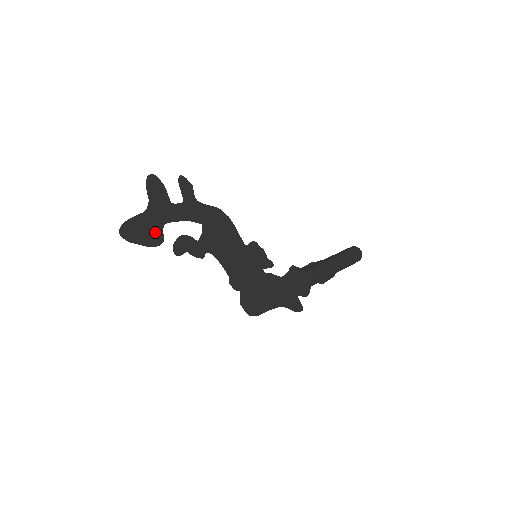
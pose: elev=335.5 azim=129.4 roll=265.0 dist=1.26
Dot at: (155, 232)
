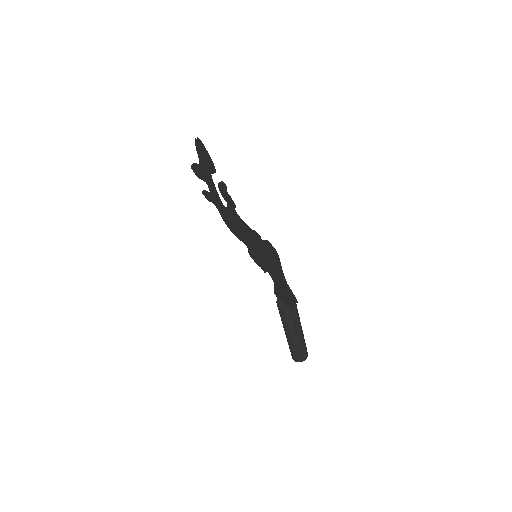
Dot at: occluded
